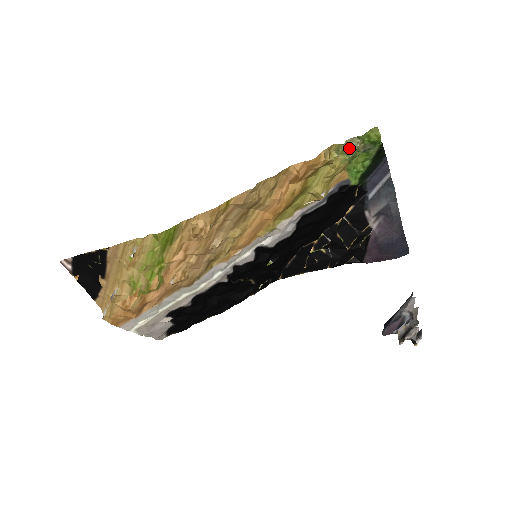
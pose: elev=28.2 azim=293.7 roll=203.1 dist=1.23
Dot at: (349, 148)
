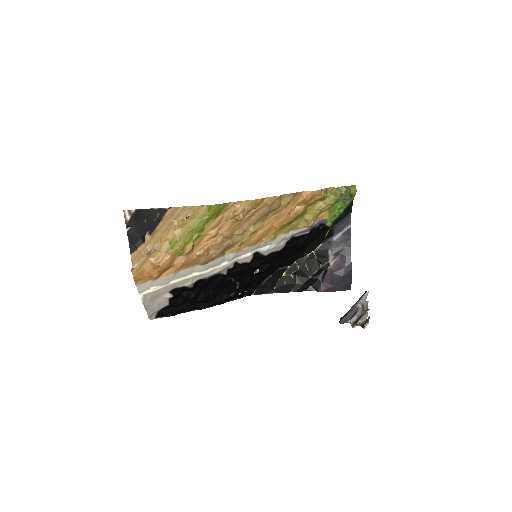
Dot at: (338, 192)
